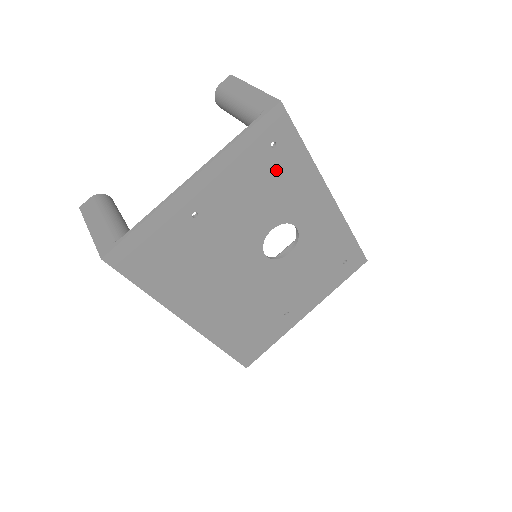
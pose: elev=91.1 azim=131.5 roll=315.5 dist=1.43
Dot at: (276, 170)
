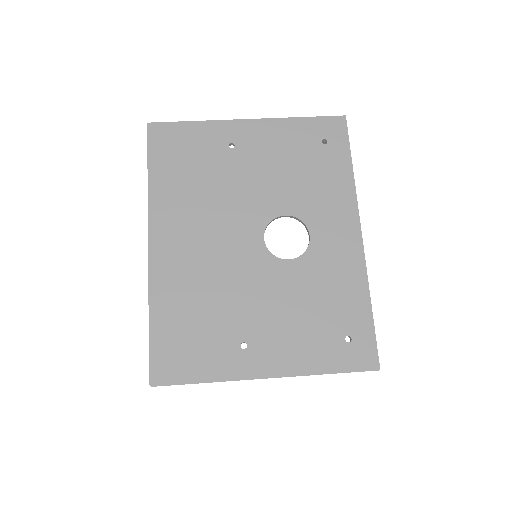
Dot at: (317, 163)
